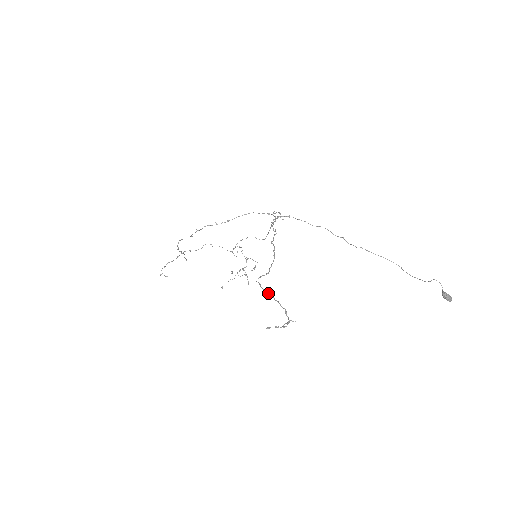
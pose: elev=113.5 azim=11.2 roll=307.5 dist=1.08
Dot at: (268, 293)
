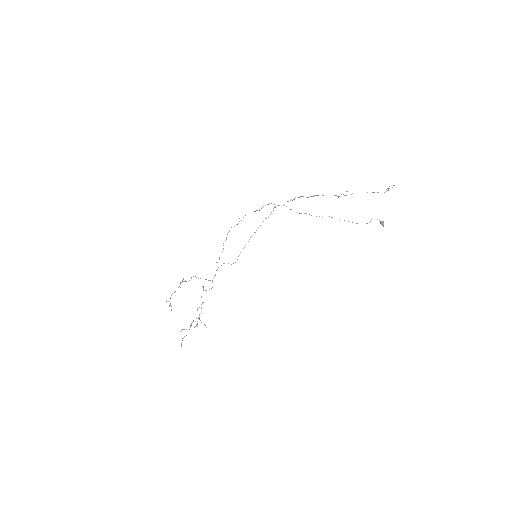
Dot at: occluded
